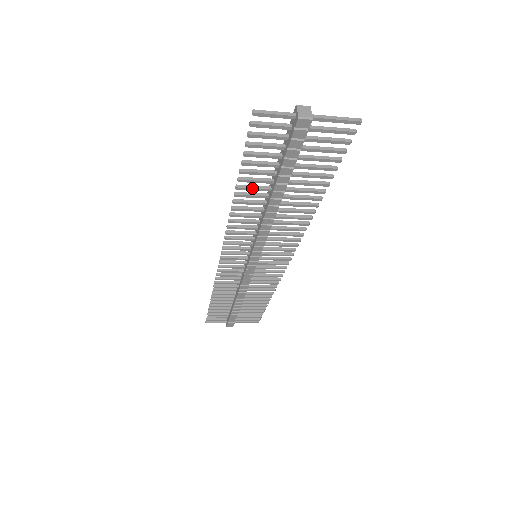
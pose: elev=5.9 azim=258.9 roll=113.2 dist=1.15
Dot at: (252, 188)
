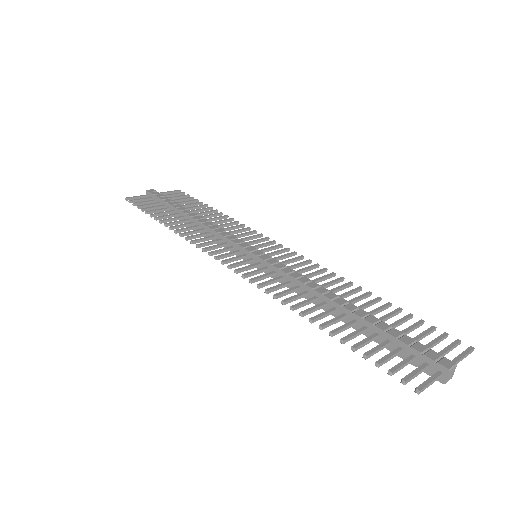
Dot at: (332, 324)
